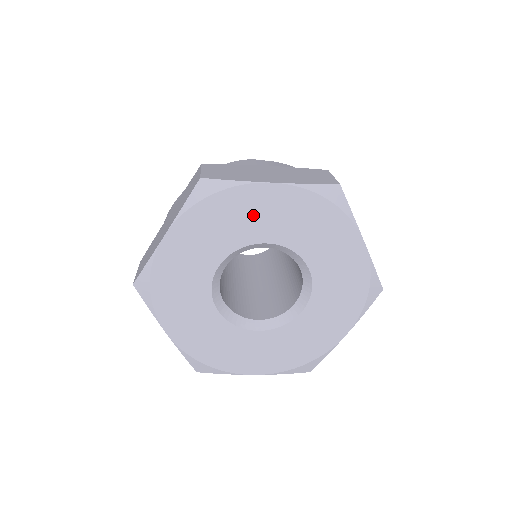
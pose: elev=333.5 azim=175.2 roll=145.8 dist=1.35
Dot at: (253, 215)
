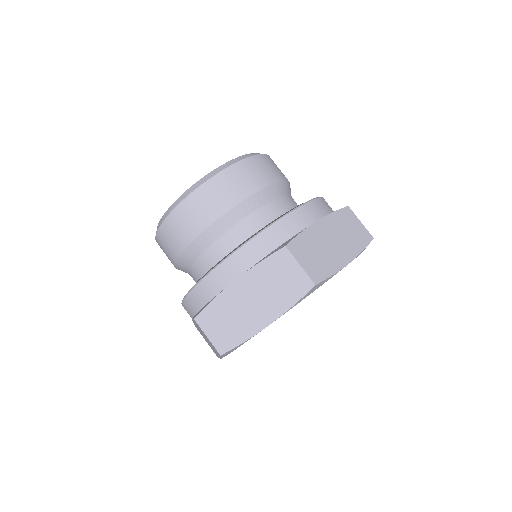
Dot at: occluded
